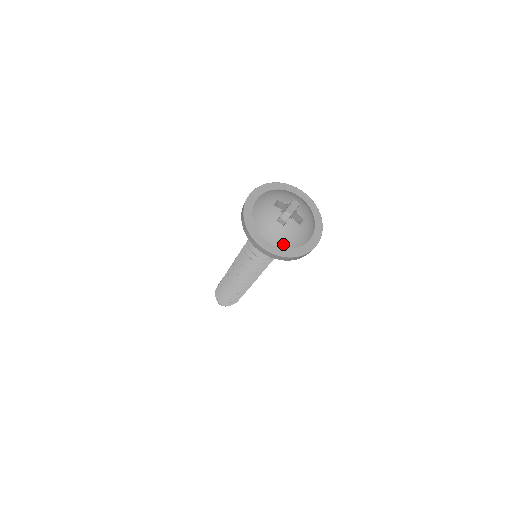
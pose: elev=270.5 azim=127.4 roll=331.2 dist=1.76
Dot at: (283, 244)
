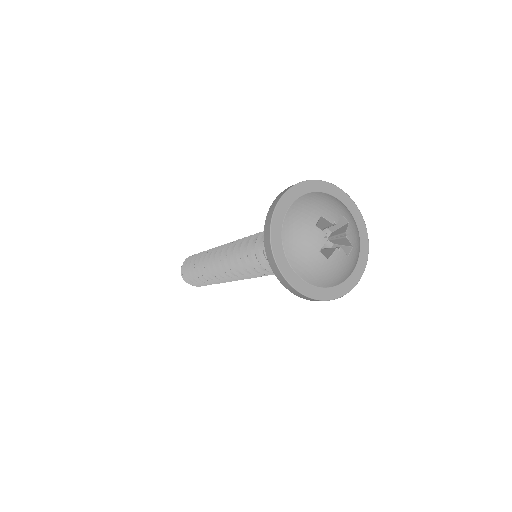
Dot at: (322, 282)
